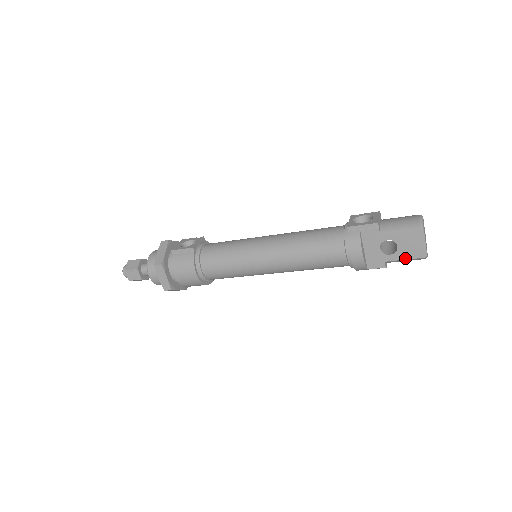
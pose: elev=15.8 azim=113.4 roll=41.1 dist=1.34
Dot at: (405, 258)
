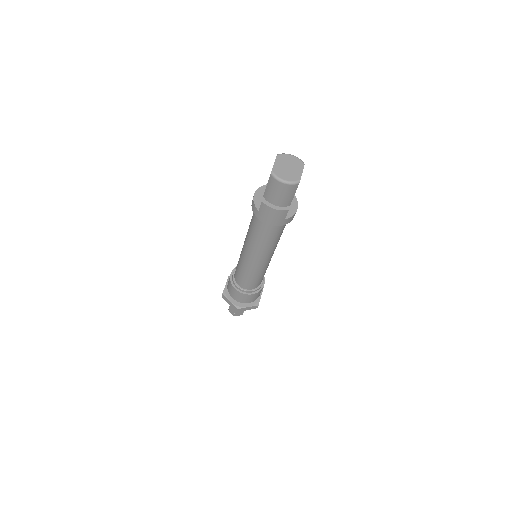
Dot at: (267, 184)
